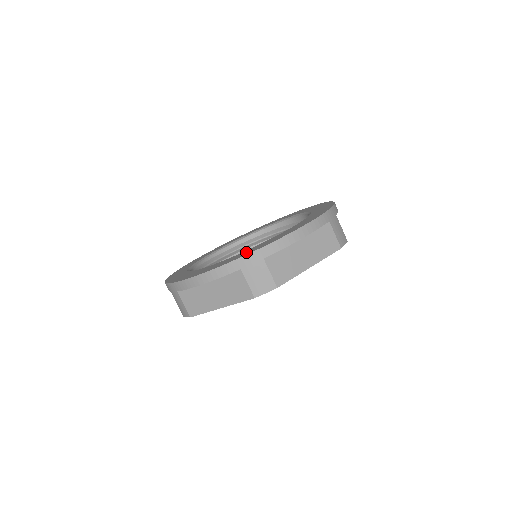
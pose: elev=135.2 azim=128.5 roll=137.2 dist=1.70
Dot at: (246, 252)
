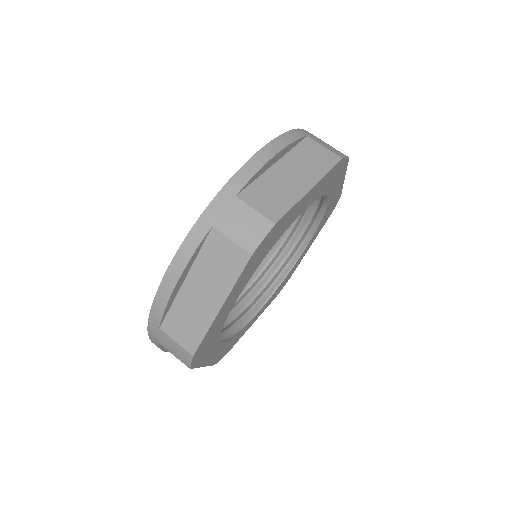
Dot at: occluded
